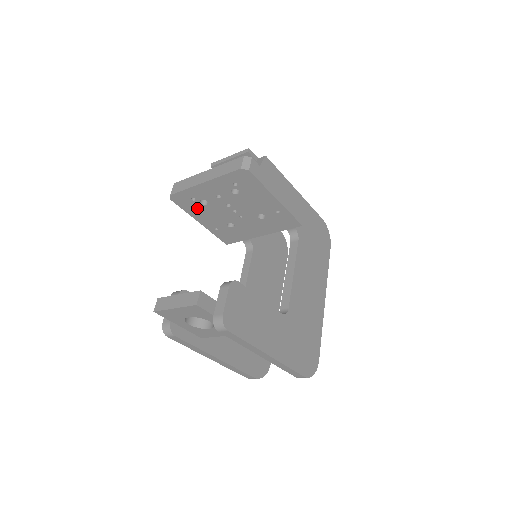
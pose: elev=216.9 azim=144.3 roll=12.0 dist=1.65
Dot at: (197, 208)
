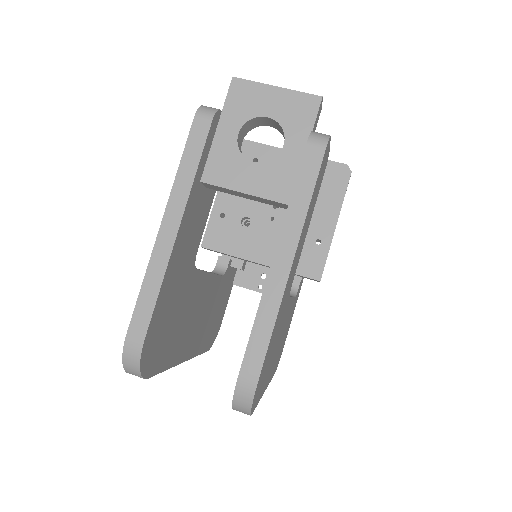
Dot at: occluded
